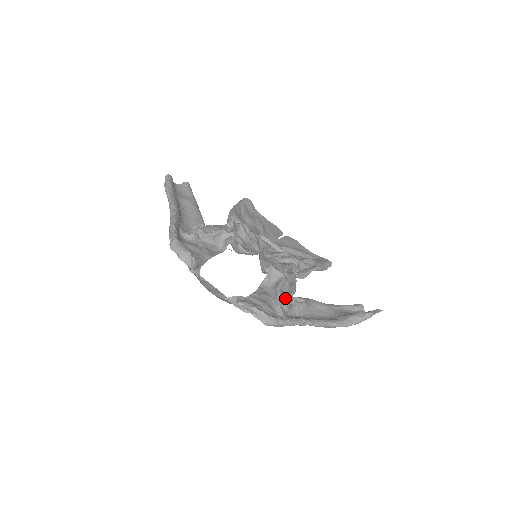
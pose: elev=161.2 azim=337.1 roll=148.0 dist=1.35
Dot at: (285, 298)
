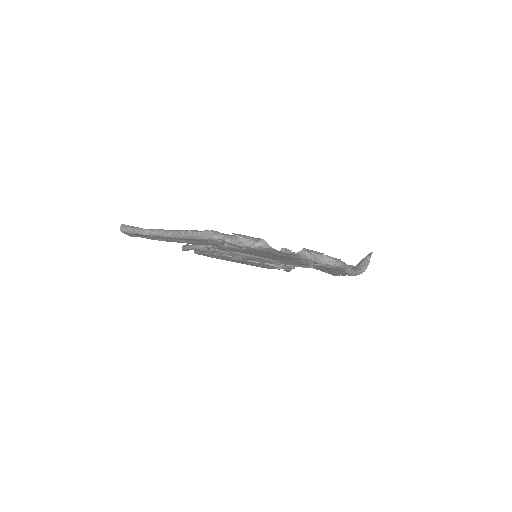
Dot at: occluded
